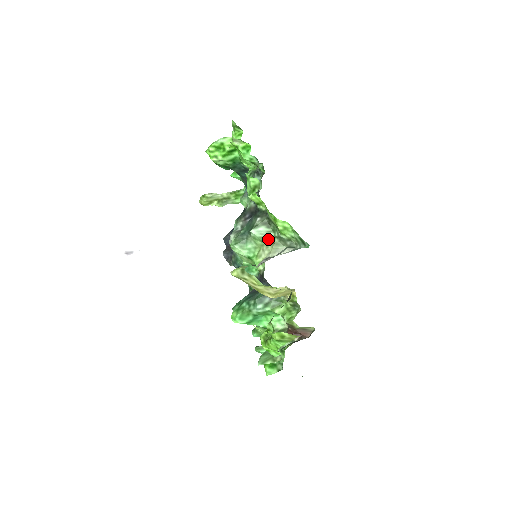
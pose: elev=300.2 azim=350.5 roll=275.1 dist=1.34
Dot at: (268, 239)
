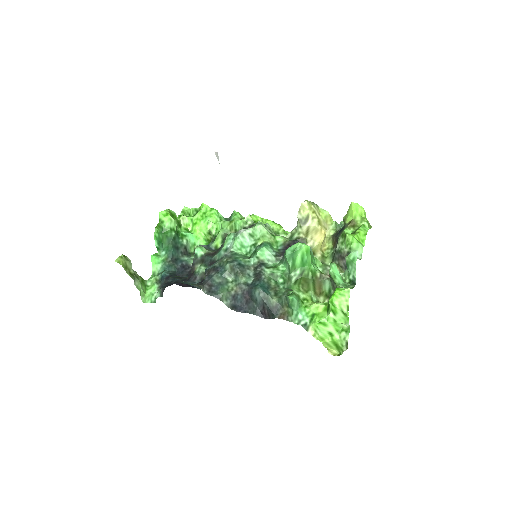
Dot at: occluded
